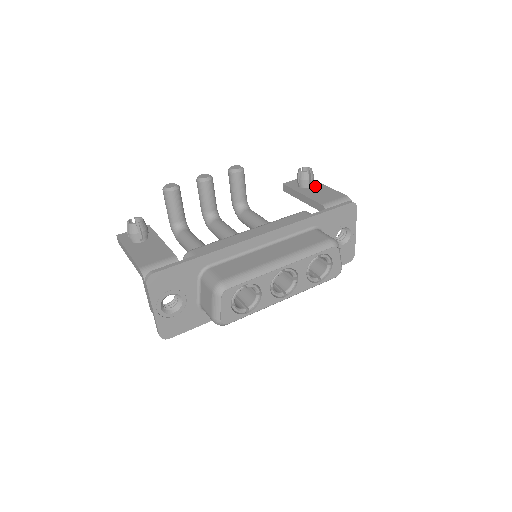
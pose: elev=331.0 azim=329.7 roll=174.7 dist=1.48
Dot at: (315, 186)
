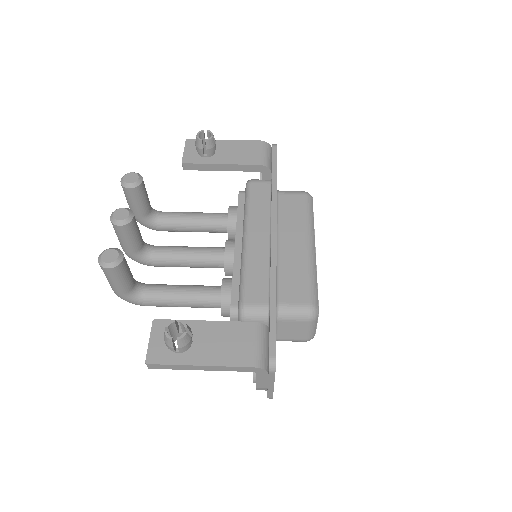
Dot at: (217, 147)
